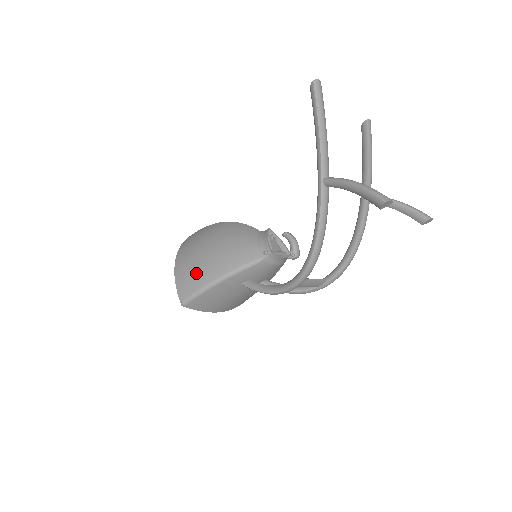
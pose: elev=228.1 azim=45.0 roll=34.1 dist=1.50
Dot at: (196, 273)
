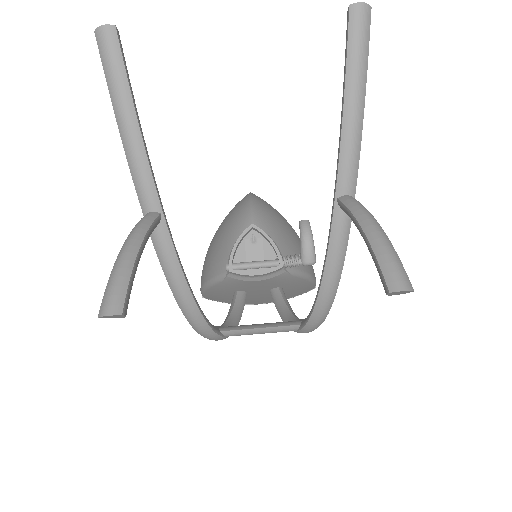
Dot at: occluded
